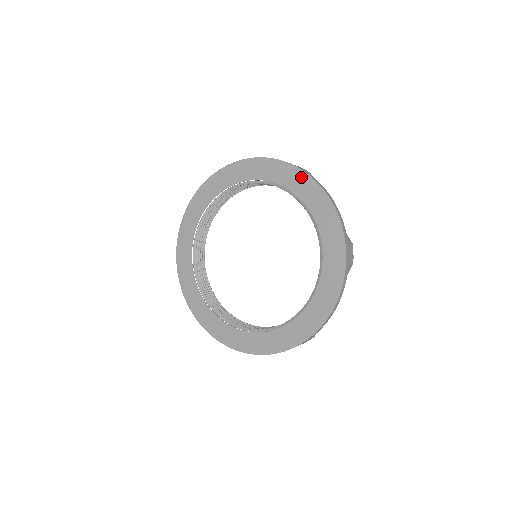
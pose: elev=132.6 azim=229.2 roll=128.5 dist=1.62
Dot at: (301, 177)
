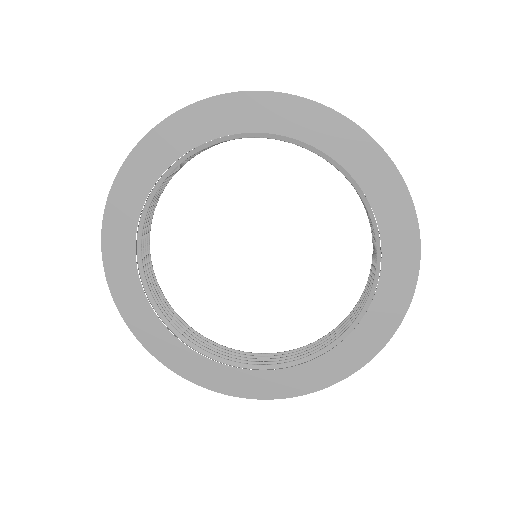
Dot at: (350, 133)
